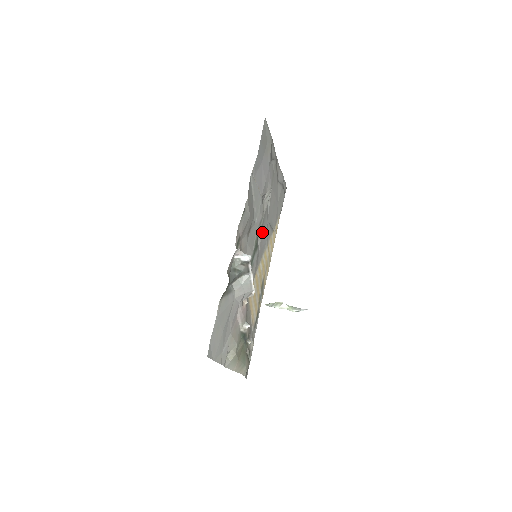
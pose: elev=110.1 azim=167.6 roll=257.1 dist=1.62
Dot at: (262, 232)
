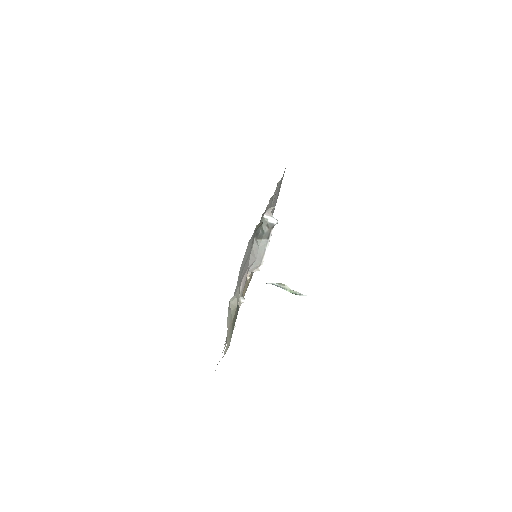
Dot at: occluded
